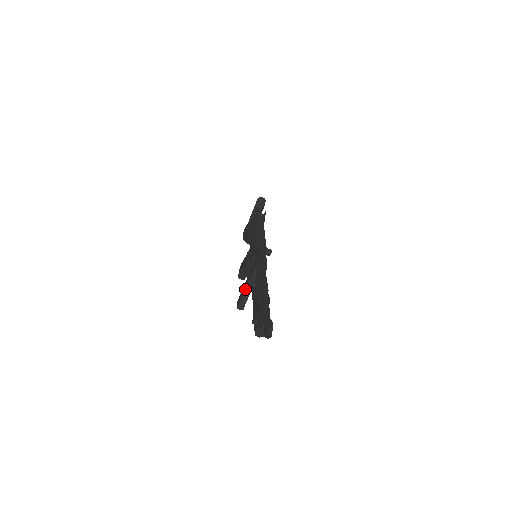
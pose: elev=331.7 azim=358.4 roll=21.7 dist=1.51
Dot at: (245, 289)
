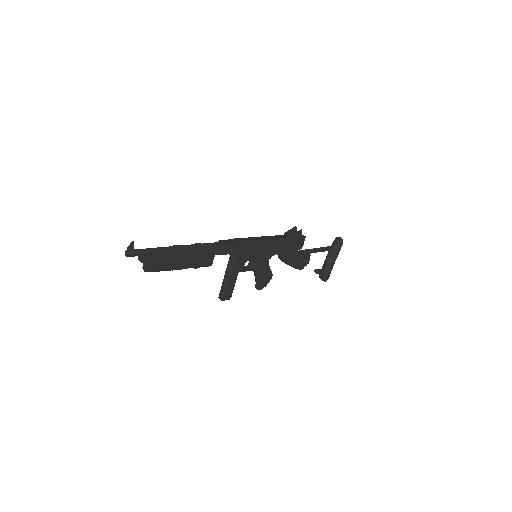
Dot at: (224, 276)
